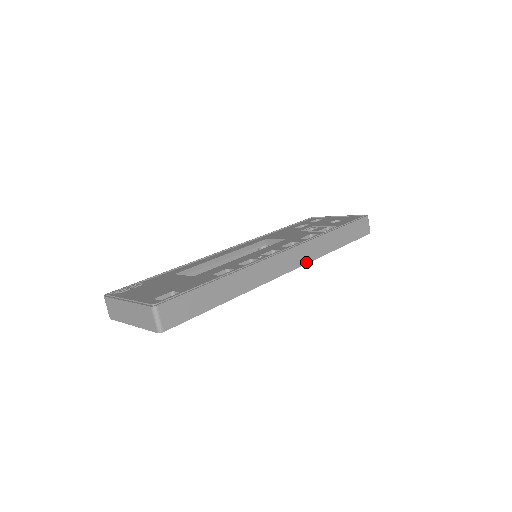
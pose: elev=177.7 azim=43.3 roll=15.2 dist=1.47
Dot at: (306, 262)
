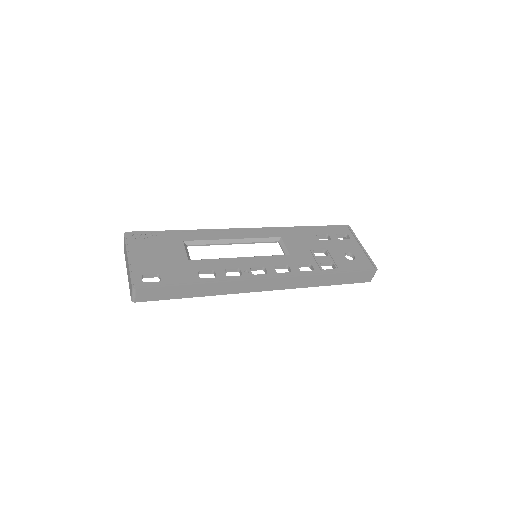
Dot at: (285, 288)
